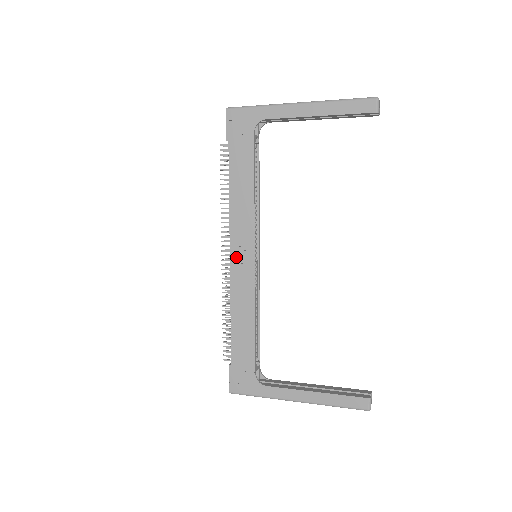
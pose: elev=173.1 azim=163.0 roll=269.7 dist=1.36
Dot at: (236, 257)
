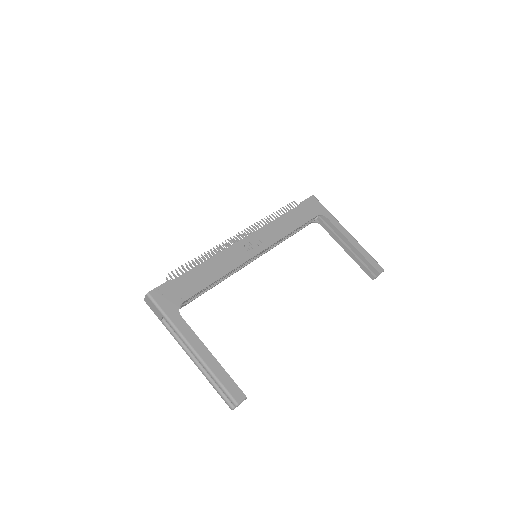
Dot at: (249, 241)
